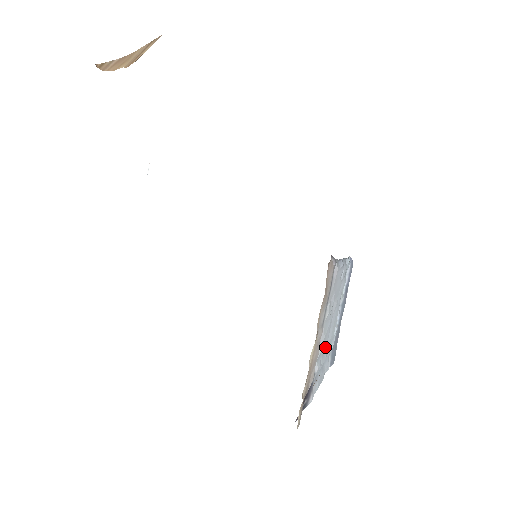
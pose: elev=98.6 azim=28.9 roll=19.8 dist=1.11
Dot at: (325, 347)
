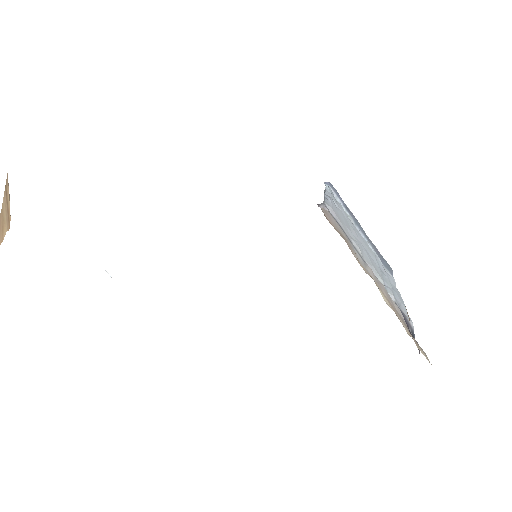
Dot at: (380, 272)
